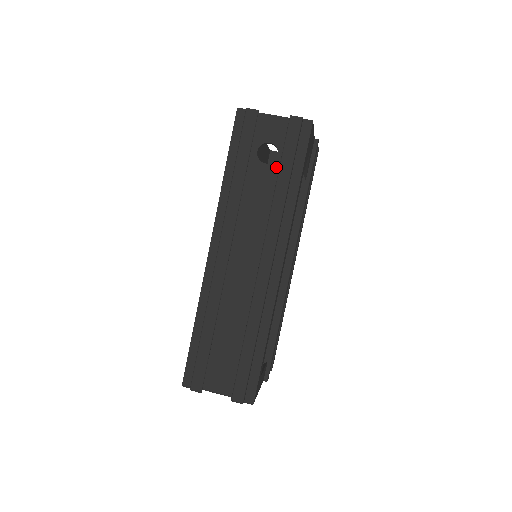
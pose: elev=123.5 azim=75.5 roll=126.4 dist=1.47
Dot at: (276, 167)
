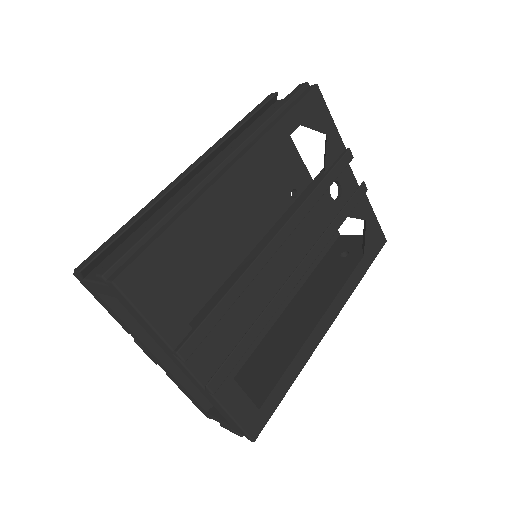
Dot at: occluded
